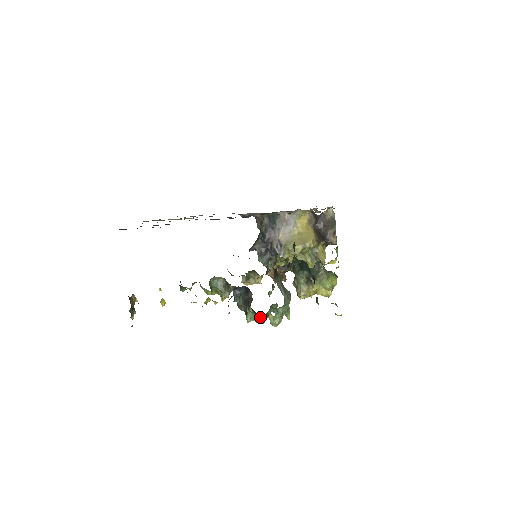
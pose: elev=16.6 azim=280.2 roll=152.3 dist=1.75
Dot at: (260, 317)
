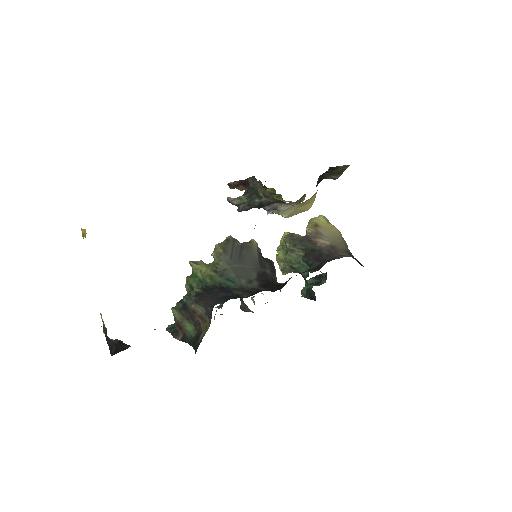
Dot at: occluded
